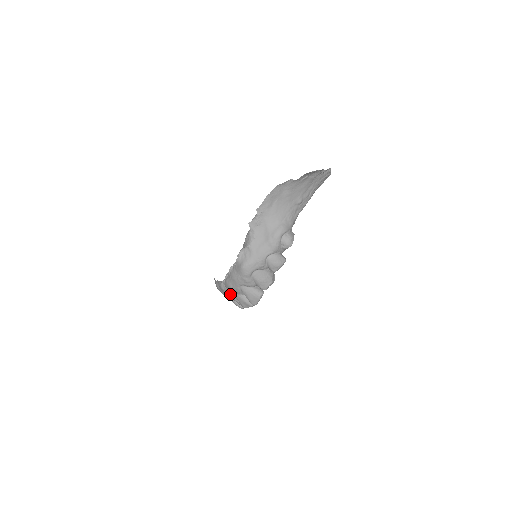
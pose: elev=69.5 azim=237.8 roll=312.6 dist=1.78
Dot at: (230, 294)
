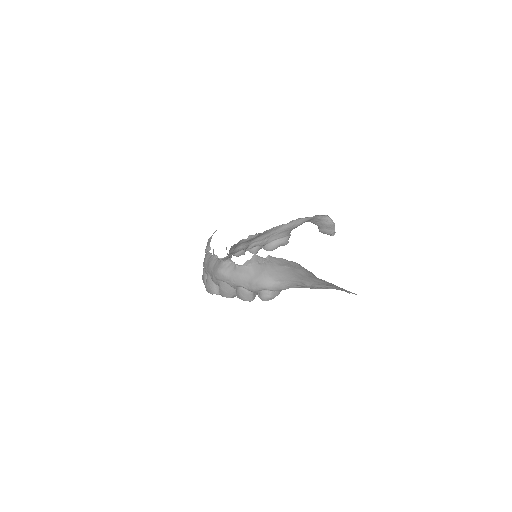
Dot at: occluded
